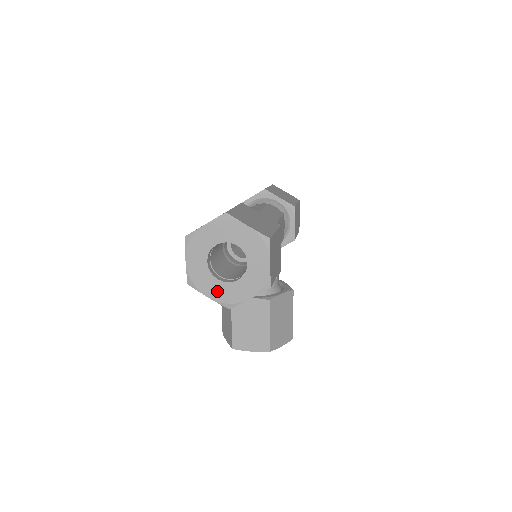
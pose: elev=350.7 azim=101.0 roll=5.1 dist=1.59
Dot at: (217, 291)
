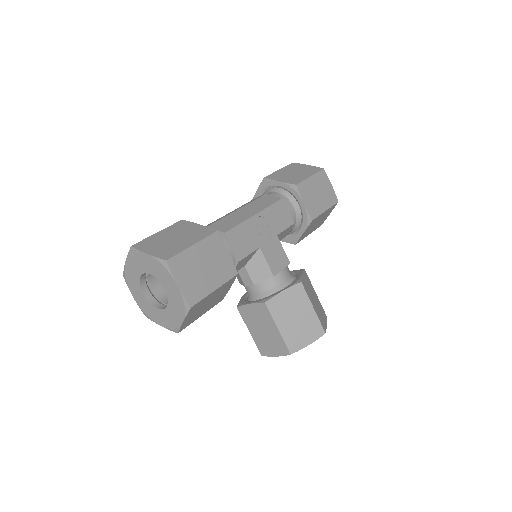
Dot at: (162, 319)
